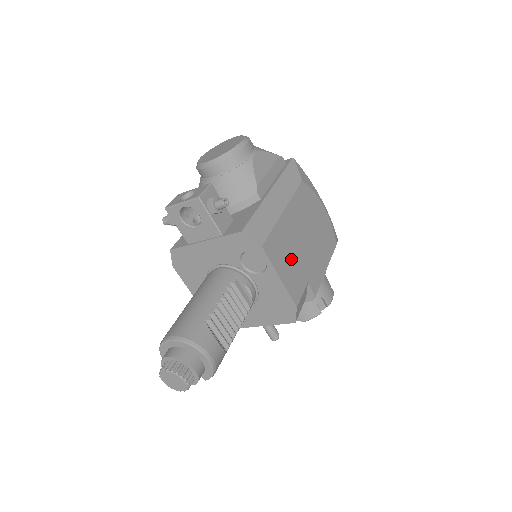
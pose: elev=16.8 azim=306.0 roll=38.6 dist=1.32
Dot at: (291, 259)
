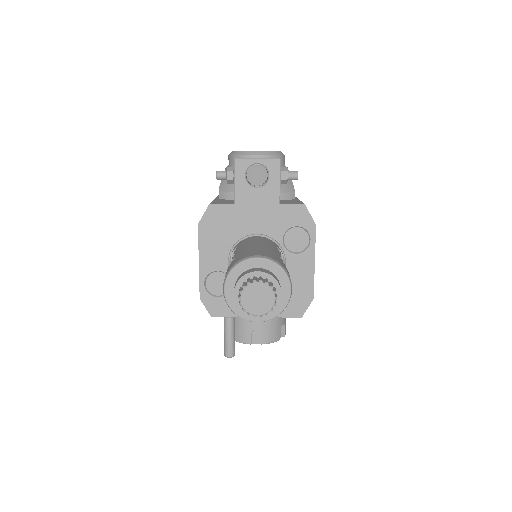
Dot at: occluded
